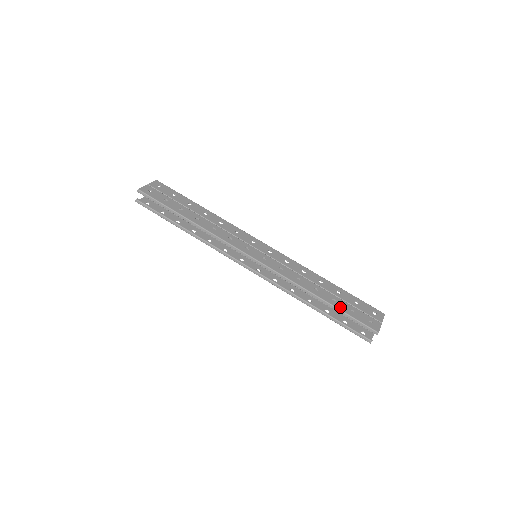
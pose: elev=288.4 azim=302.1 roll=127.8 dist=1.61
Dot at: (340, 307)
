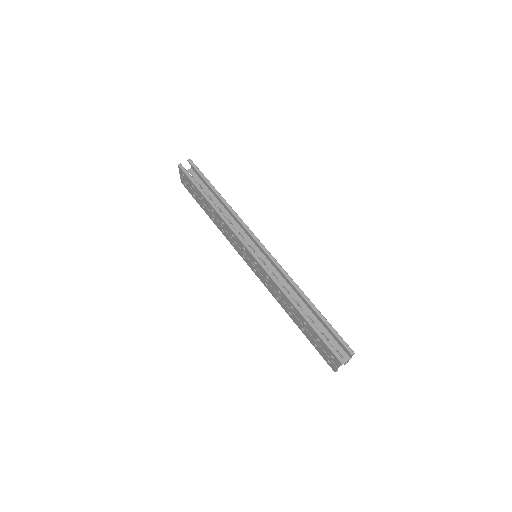
Dot at: (324, 318)
